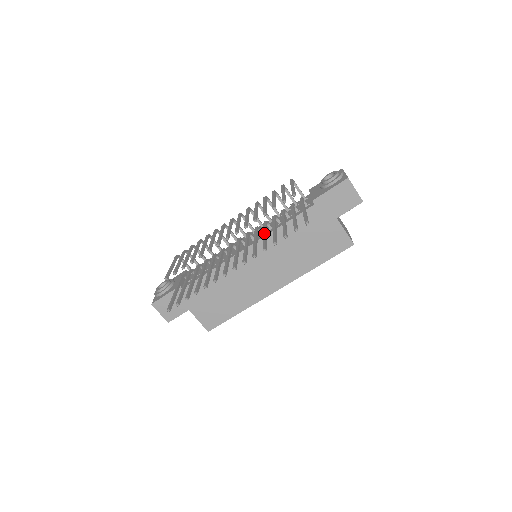
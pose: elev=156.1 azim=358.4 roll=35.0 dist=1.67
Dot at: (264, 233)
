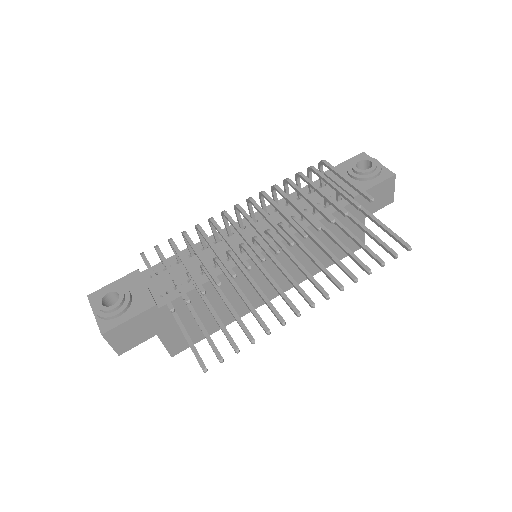
Dot at: (322, 244)
